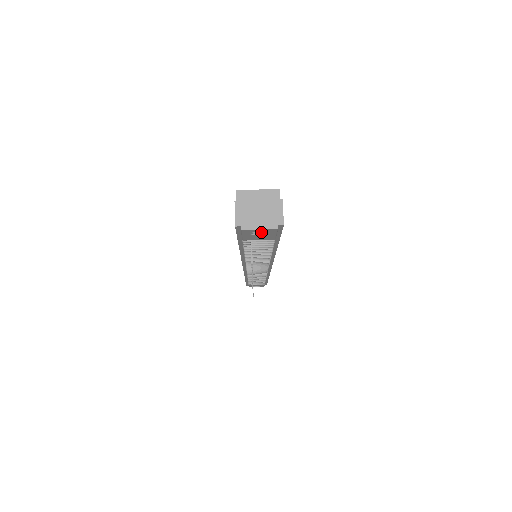
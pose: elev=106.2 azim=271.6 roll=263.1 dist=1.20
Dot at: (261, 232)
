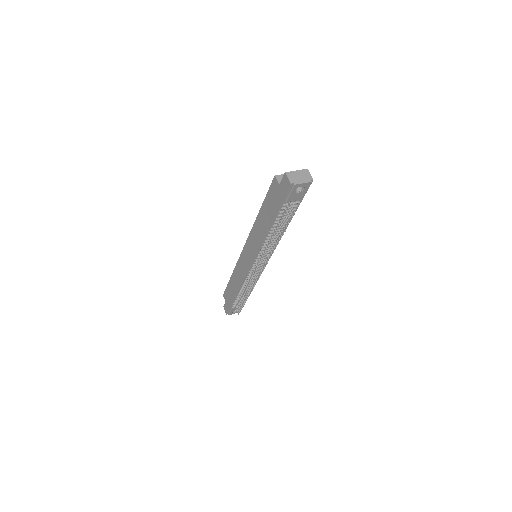
Dot at: (299, 190)
